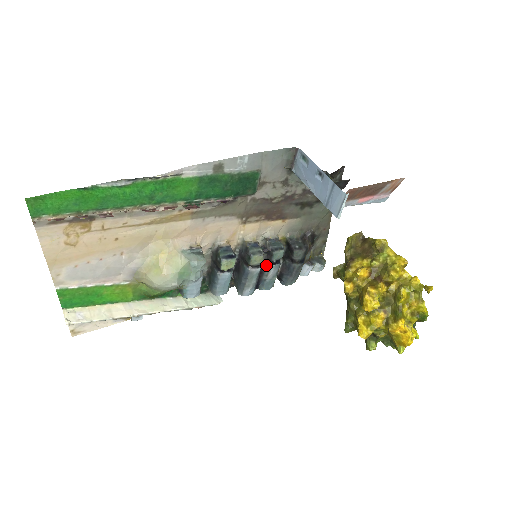
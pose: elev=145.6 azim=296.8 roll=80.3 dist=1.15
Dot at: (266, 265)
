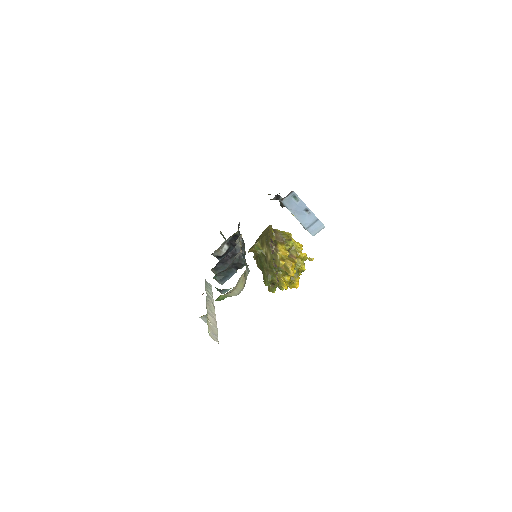
Dot at: occluded
